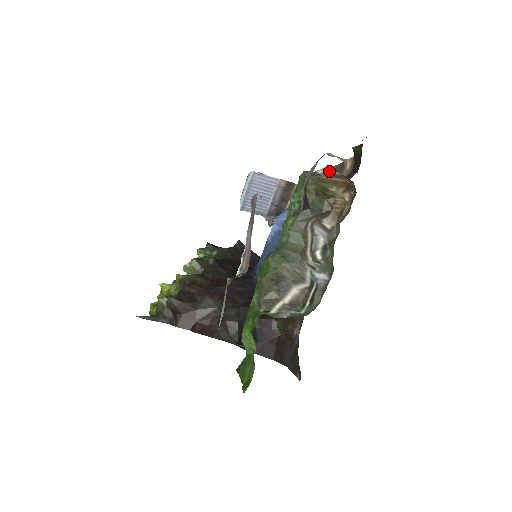
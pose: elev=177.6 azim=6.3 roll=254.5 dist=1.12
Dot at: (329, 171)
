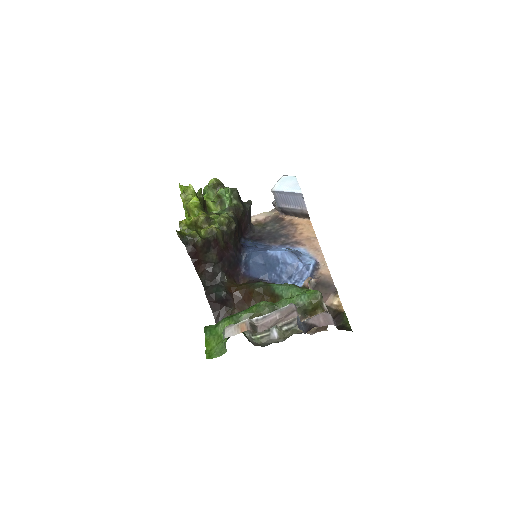
Dot at: occluded
